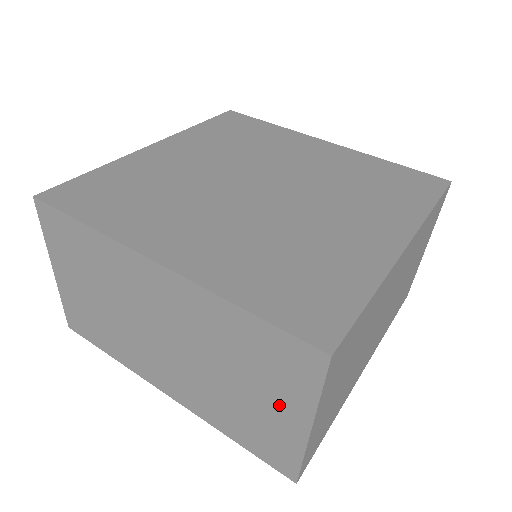
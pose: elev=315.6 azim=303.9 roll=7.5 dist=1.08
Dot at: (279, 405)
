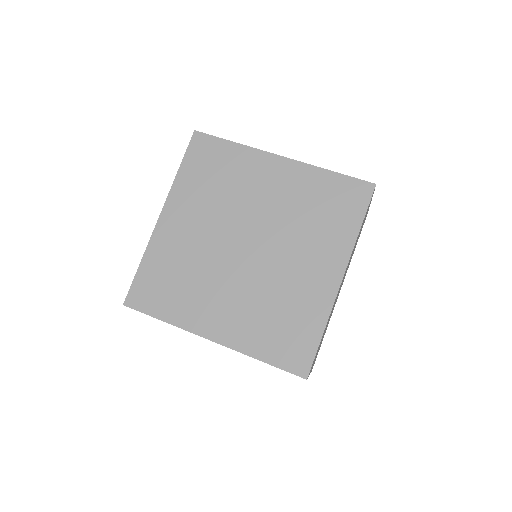
Dot at: occluded
